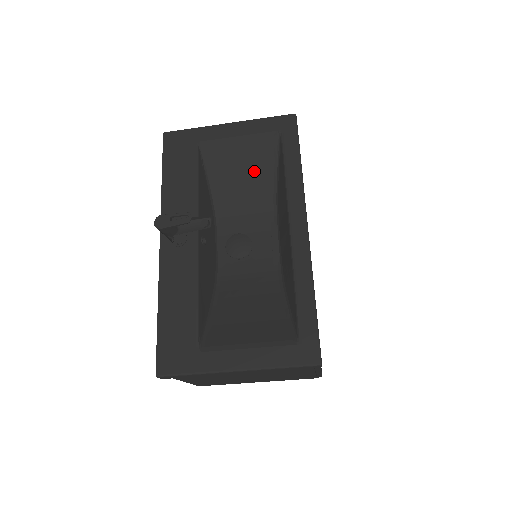
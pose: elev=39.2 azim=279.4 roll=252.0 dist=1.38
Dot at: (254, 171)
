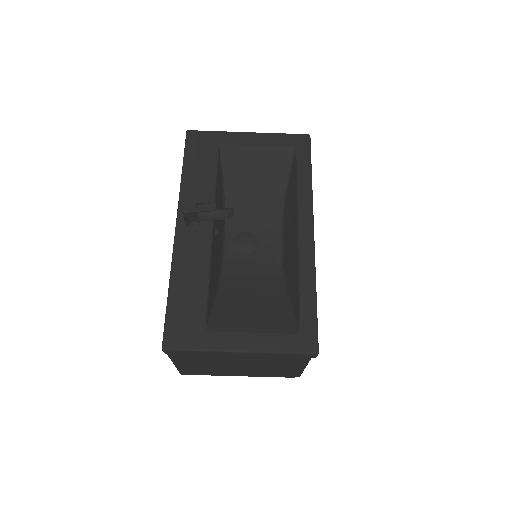
Dot at: (267, 178)
